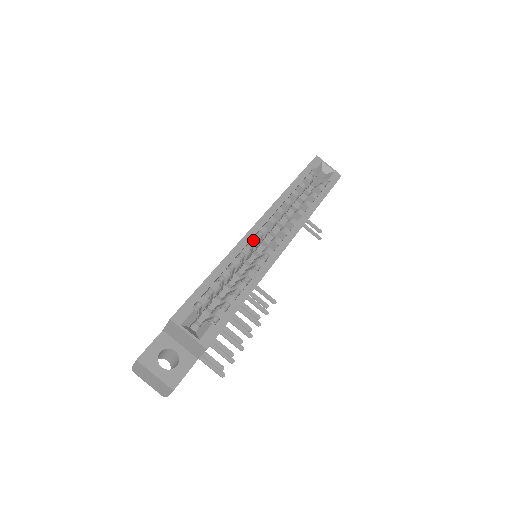
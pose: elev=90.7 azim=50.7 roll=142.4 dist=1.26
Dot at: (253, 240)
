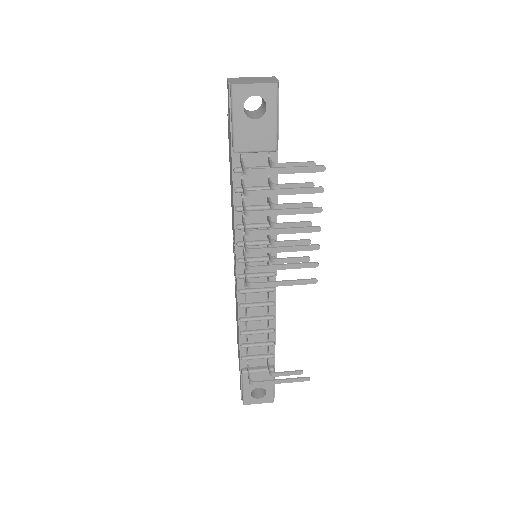
Dot at: occluded
